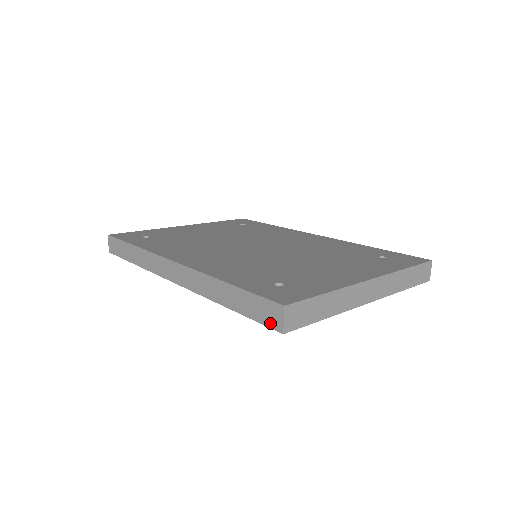
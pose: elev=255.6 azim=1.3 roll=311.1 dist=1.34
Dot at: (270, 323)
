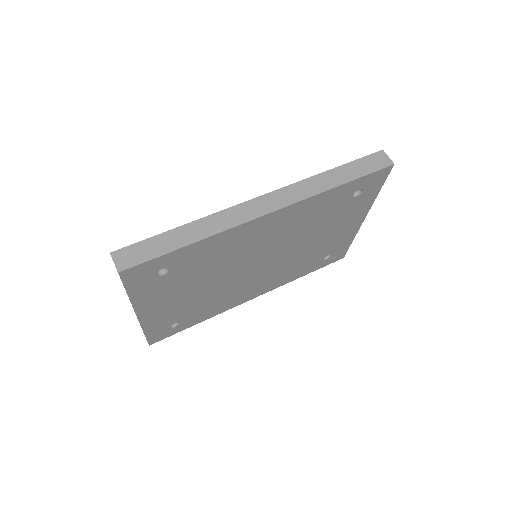
Dot at: (382, 165)
